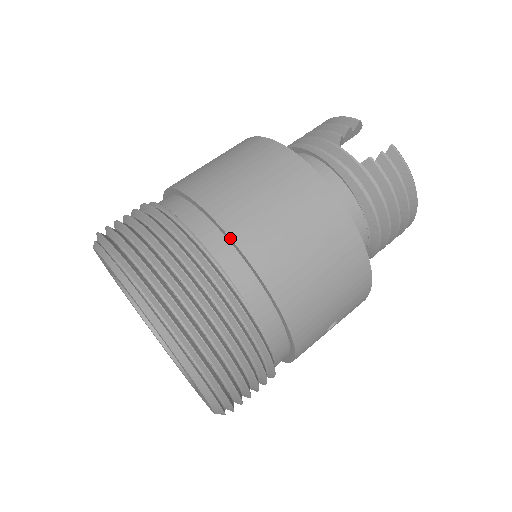
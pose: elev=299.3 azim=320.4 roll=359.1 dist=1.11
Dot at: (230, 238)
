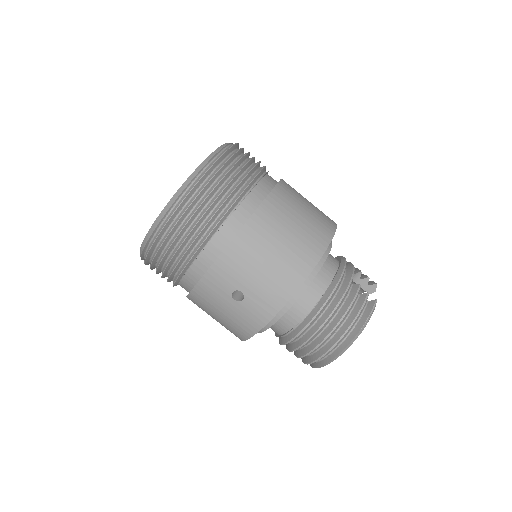
Dot at: (274, 187)
